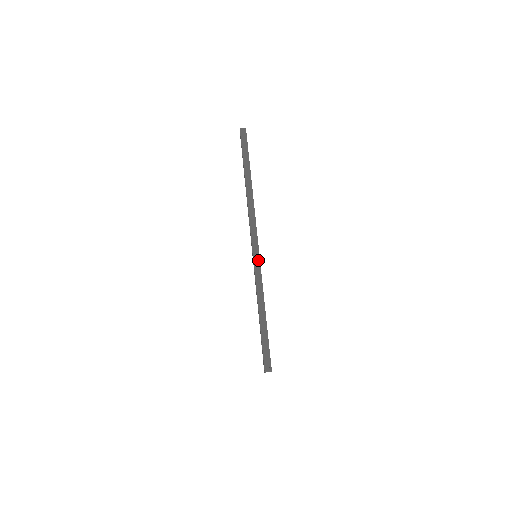
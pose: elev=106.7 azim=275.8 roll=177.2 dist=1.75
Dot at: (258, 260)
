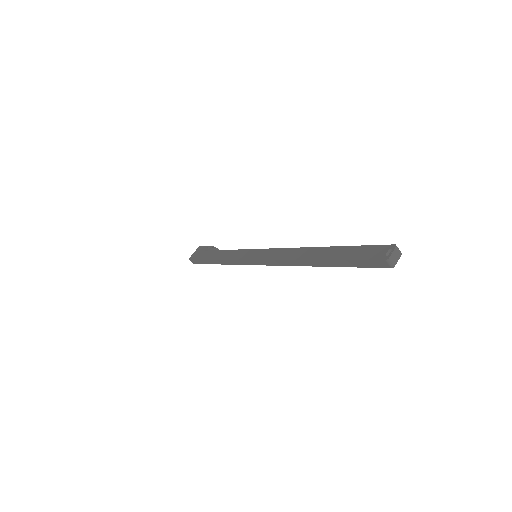
Dot at: (248, 264)
